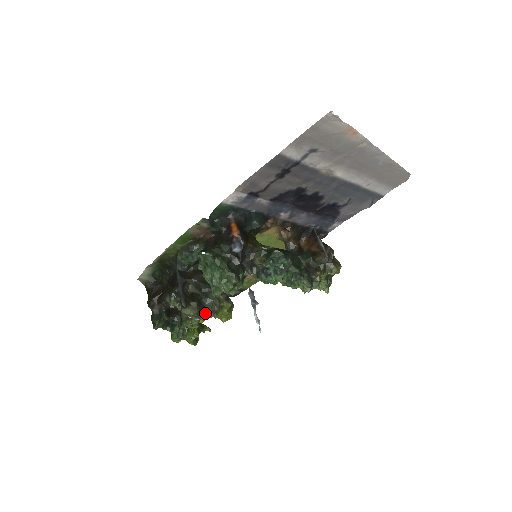
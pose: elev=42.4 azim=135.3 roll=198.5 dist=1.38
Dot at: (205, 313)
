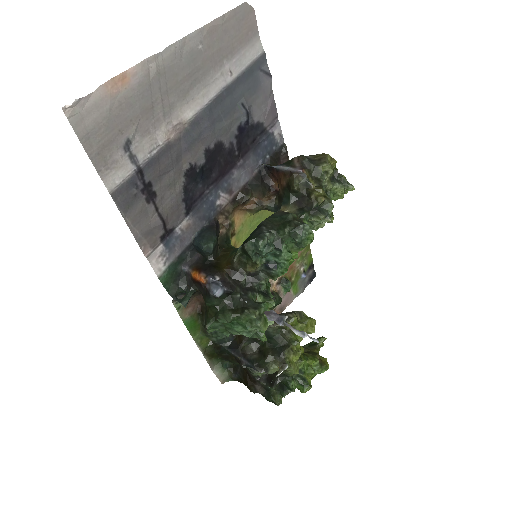
Dot at: (287, 352)
